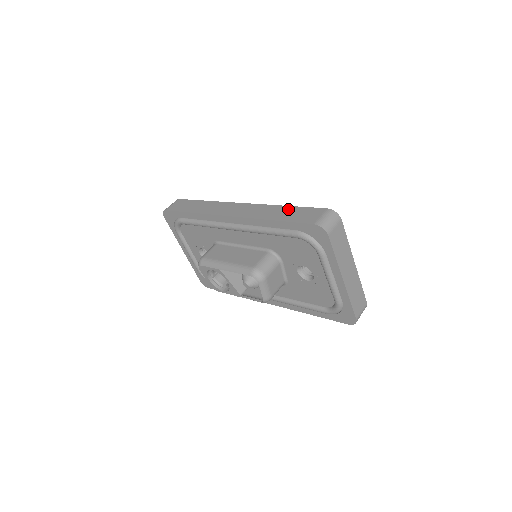
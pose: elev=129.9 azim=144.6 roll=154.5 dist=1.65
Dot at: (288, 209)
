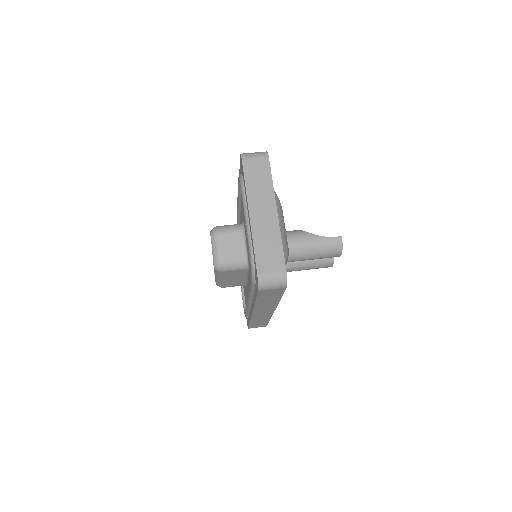
Dot at: occluded
